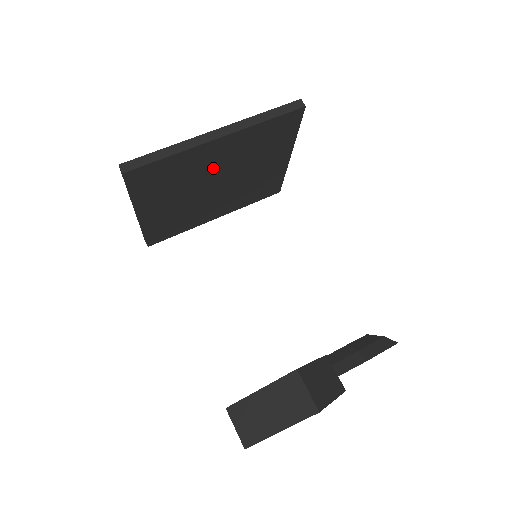
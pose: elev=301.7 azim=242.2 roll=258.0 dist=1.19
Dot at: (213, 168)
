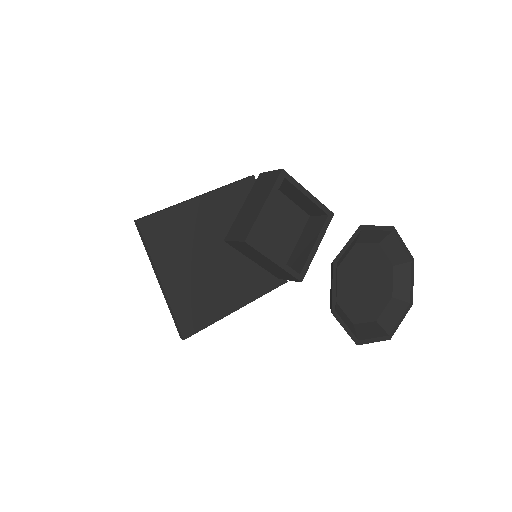
Dot at: (208, 231)
